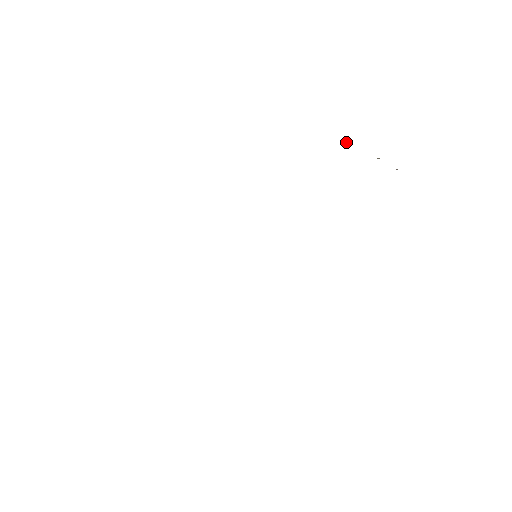
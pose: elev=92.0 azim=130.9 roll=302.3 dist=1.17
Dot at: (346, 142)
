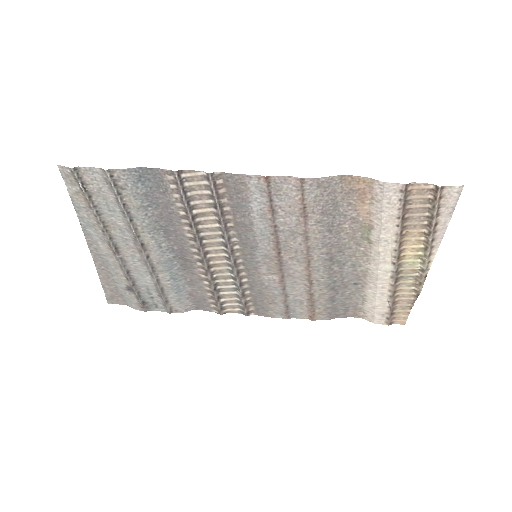
Dot at: (409, 304)
